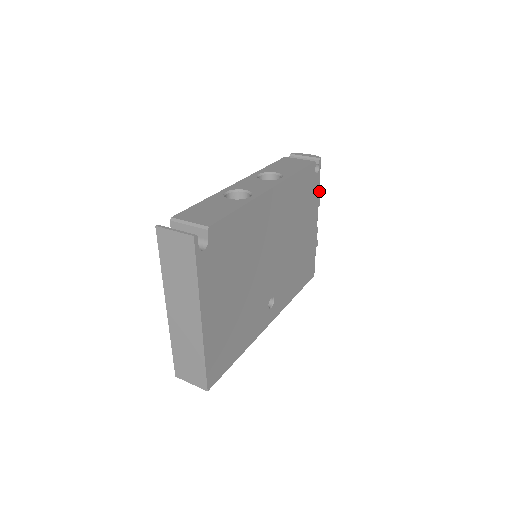
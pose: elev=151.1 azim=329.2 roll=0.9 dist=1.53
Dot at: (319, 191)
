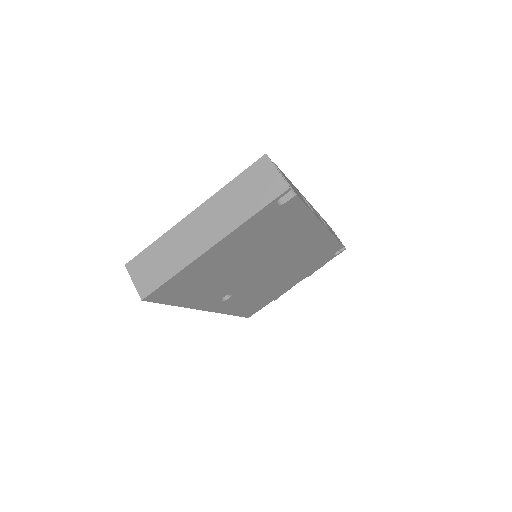
Dot at: (320, 267)
